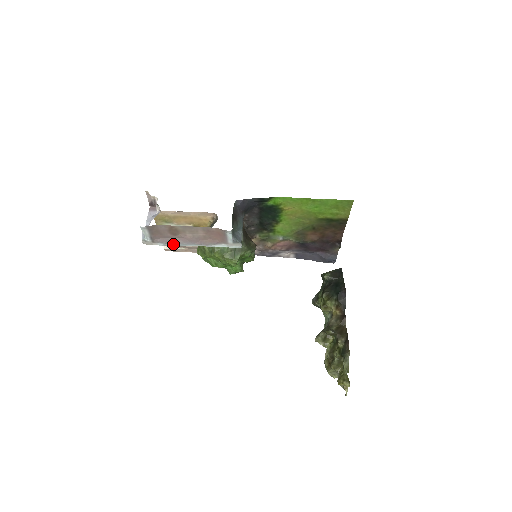
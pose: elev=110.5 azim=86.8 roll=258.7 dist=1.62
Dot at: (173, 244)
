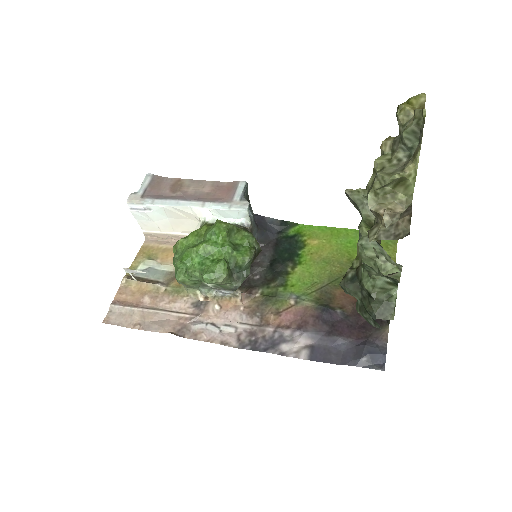
Dot at: (163, 202)
